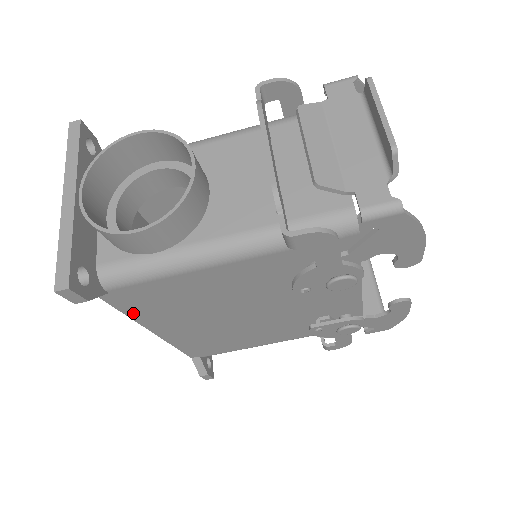
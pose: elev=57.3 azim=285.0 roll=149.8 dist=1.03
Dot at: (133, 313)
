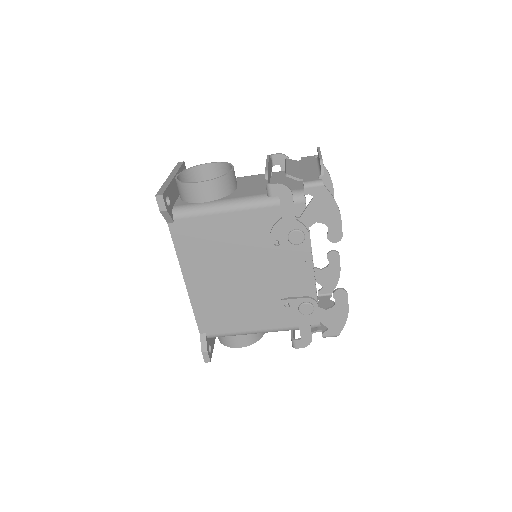
Dot at: (180, 250)
